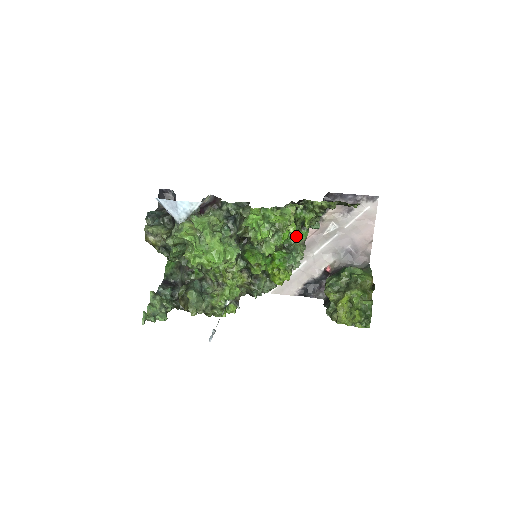
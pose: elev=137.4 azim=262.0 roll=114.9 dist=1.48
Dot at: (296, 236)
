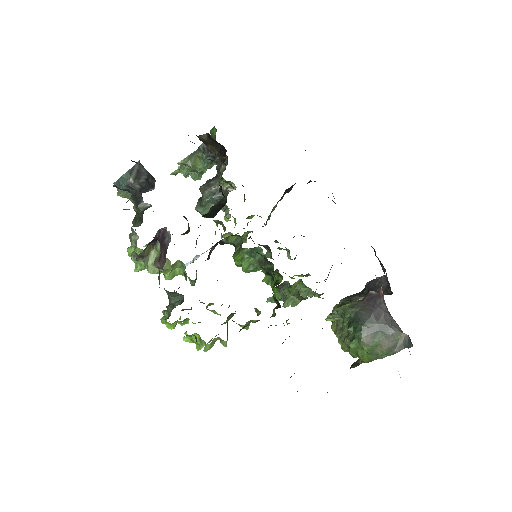
Dot at: (308, 289)
